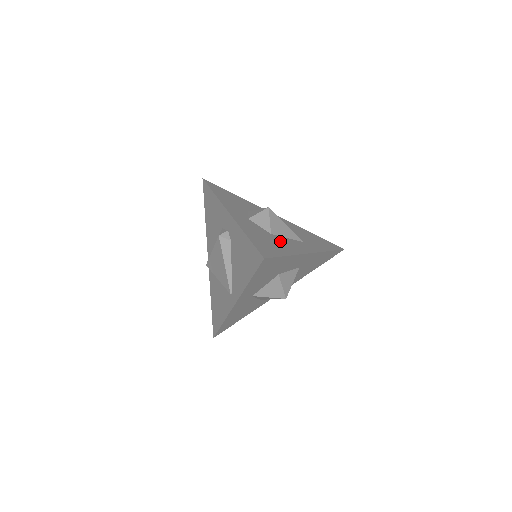
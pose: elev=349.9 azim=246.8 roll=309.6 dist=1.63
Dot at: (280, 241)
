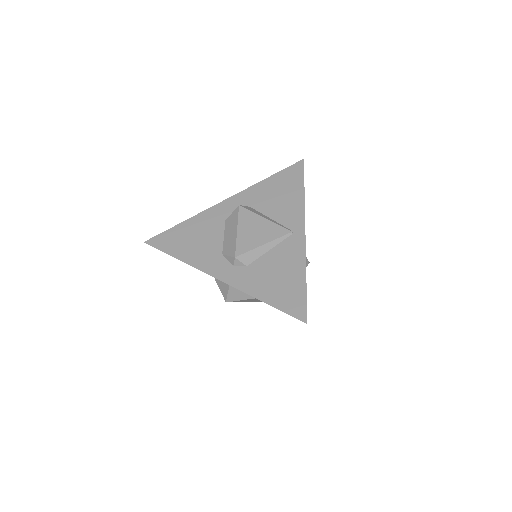
Dot at: occluded
